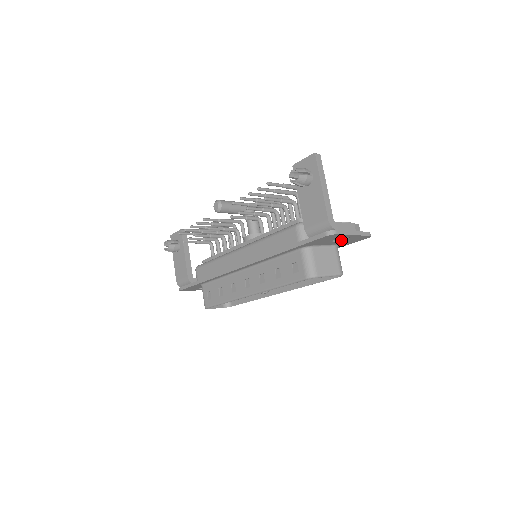
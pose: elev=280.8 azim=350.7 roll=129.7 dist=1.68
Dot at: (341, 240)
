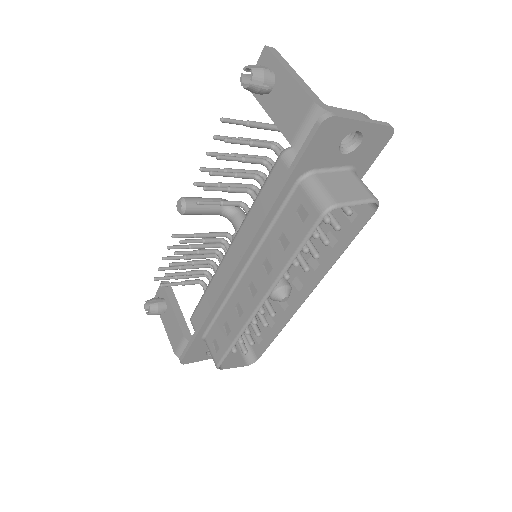
Dot at: (352, 149)
